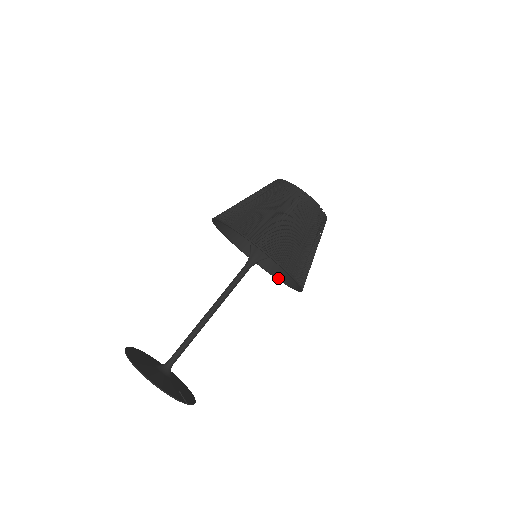
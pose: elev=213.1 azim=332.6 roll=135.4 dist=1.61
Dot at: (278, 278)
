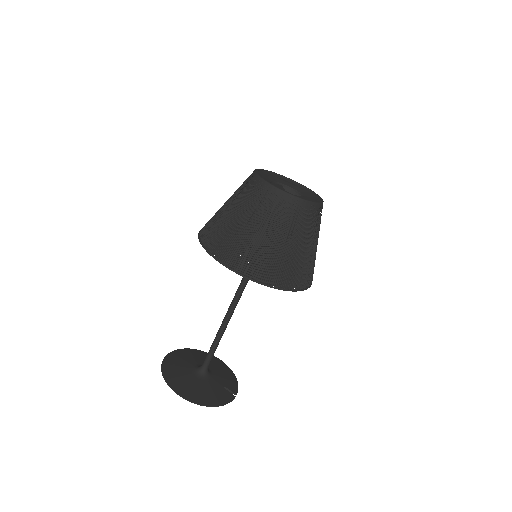
Dot at: occluded
